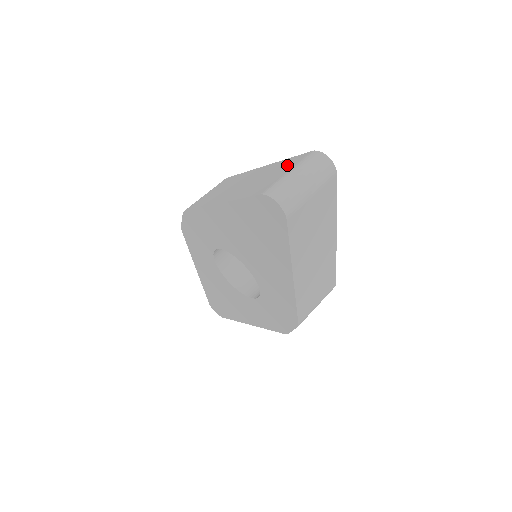
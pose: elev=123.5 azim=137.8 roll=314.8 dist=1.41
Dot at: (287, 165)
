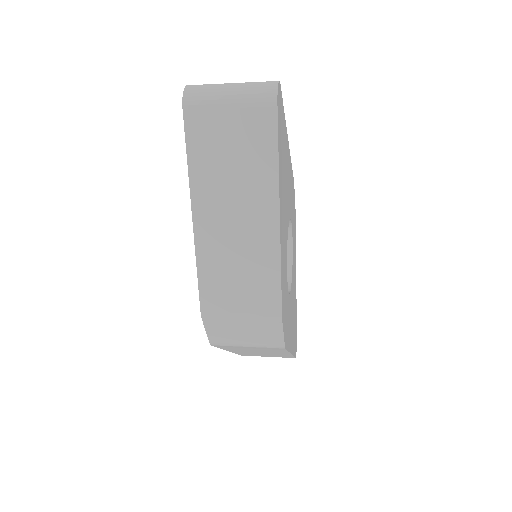
Dot at: occluded
